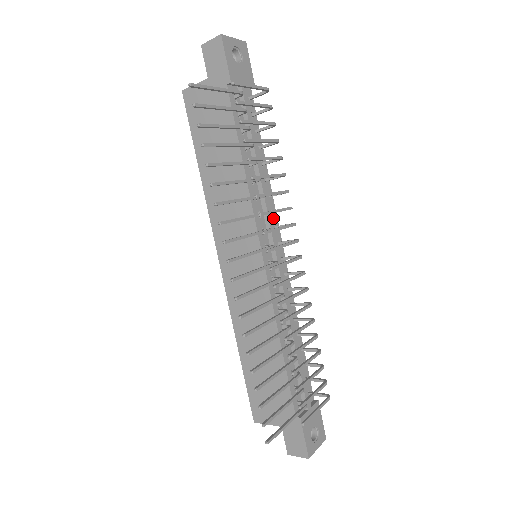
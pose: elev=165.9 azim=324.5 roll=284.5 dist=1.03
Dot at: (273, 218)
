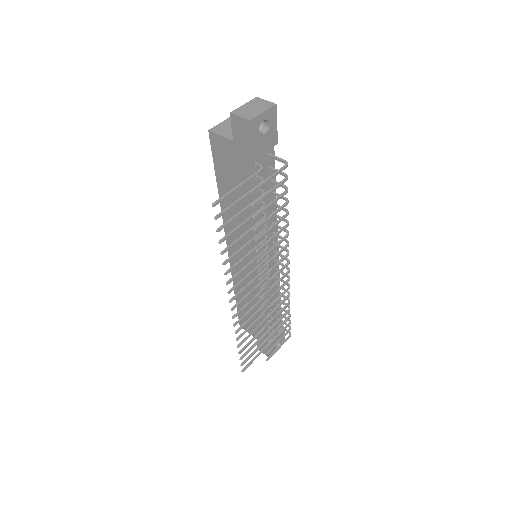
Dot at: occluded
